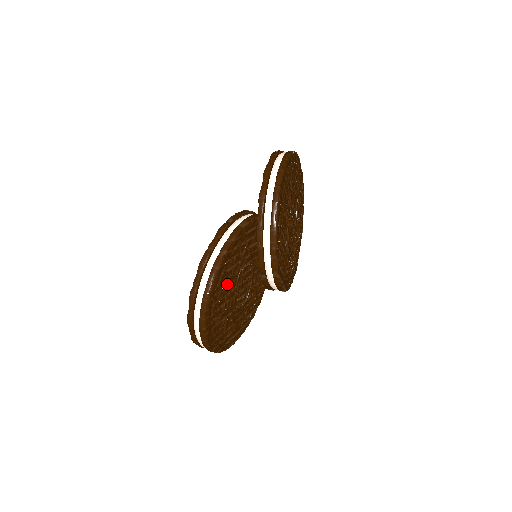
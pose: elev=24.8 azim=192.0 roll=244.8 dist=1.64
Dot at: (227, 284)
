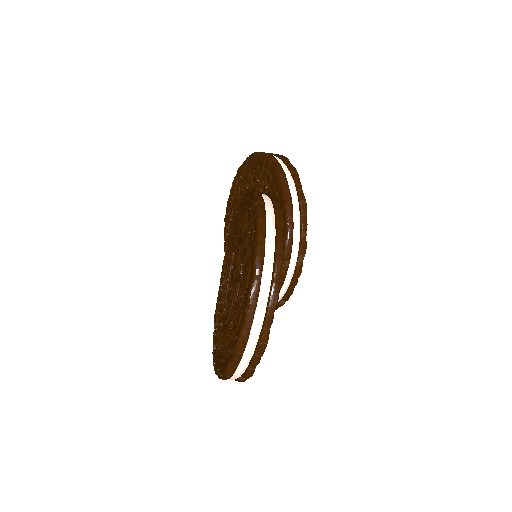
Dot at: occluded
